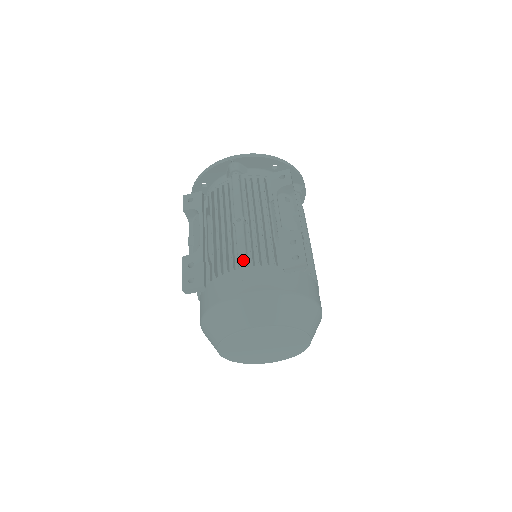
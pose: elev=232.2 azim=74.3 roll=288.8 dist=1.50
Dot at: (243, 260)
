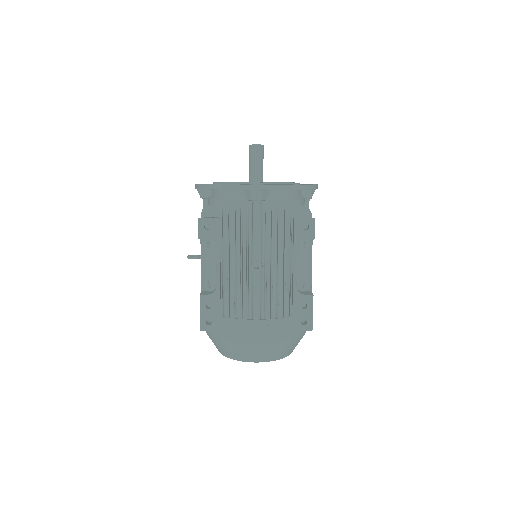
Dot at: (258, 312)
